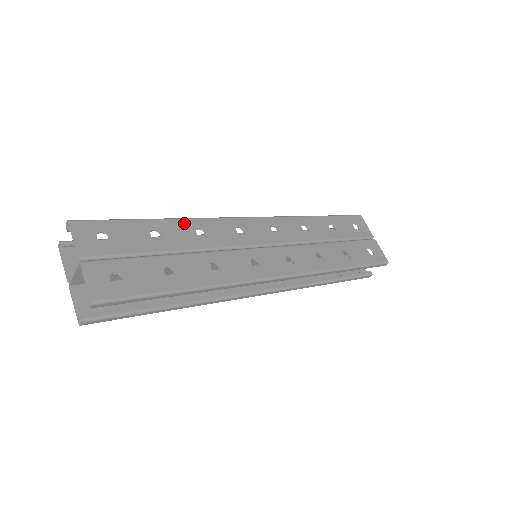
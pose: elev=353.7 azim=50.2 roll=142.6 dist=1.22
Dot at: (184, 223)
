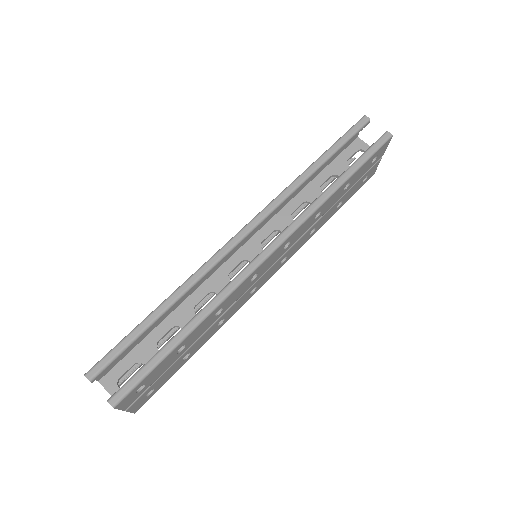
Dot at: (207, 320)
